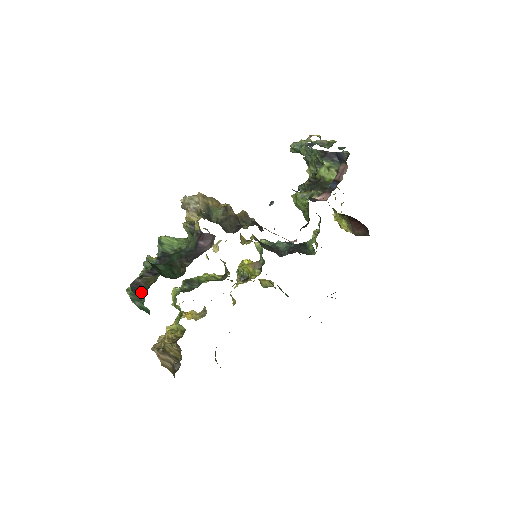
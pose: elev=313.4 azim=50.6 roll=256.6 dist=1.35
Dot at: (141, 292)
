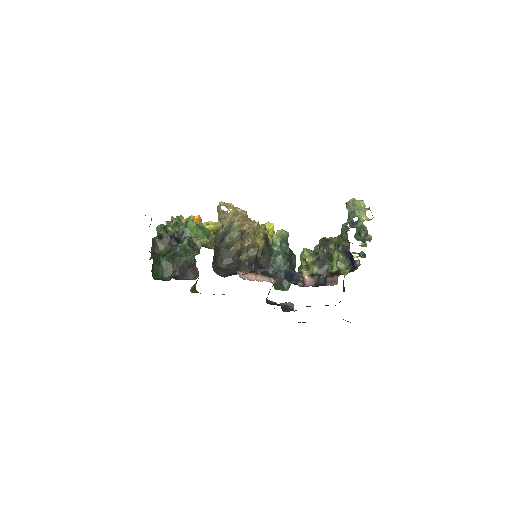
Dot at: (154, 252)
